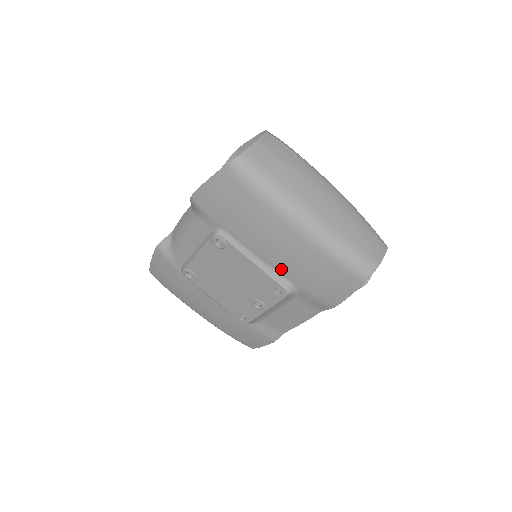
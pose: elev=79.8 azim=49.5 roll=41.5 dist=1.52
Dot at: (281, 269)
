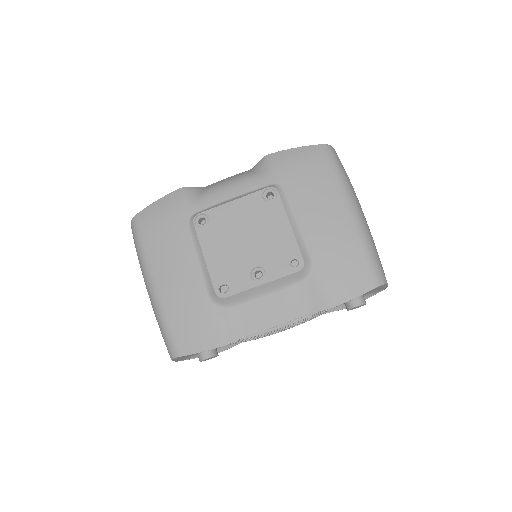
Dot at: (311, 242)
